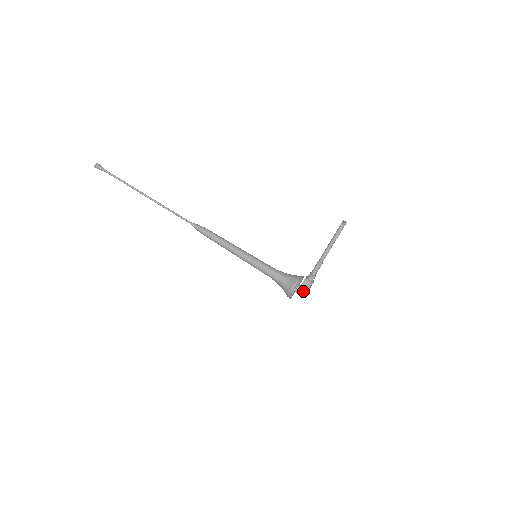
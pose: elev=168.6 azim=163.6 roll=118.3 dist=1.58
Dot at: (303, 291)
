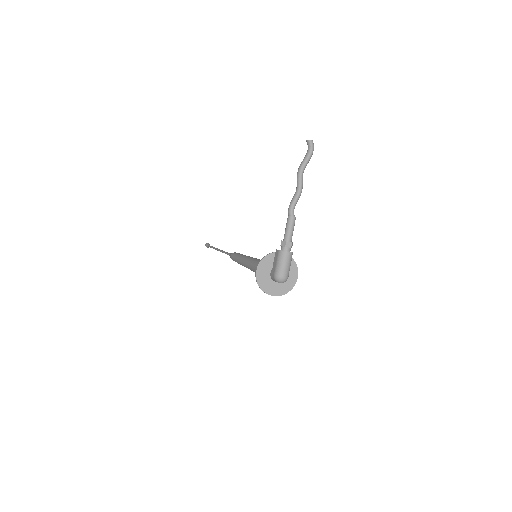
Dot at: (274, 271)
